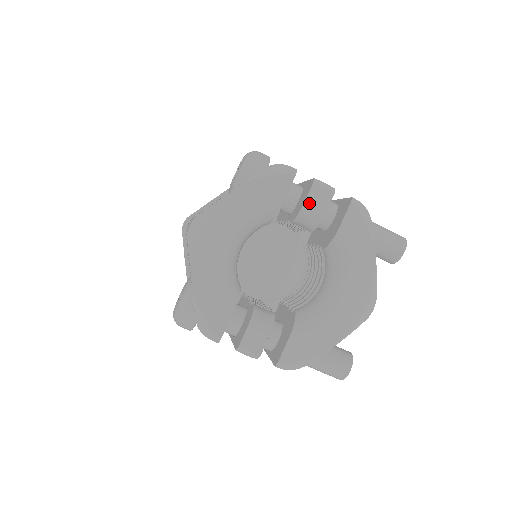
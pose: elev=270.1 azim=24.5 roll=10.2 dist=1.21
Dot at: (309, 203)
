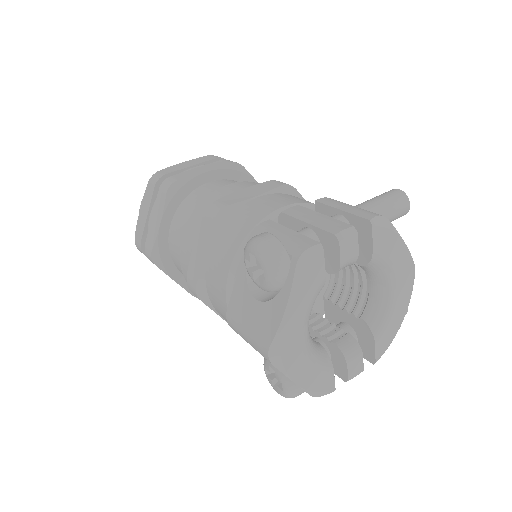
Dot at: (344, 258)
